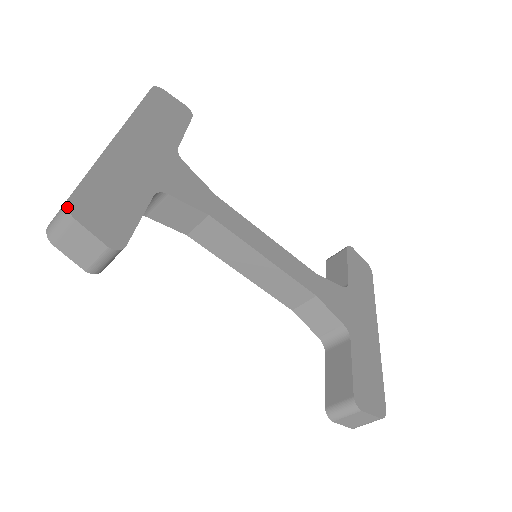
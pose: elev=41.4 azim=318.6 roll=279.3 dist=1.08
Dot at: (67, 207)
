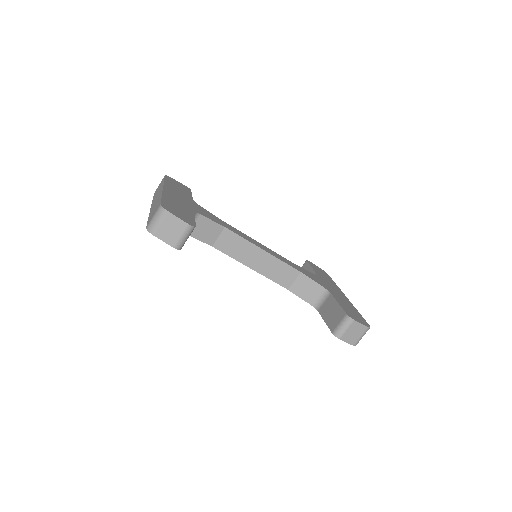
Dot at: (162, 207)
